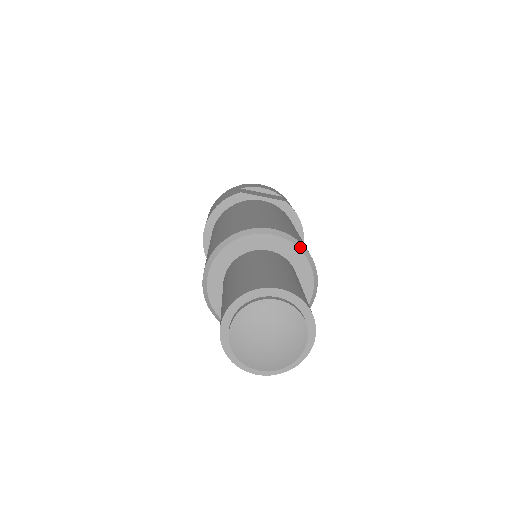
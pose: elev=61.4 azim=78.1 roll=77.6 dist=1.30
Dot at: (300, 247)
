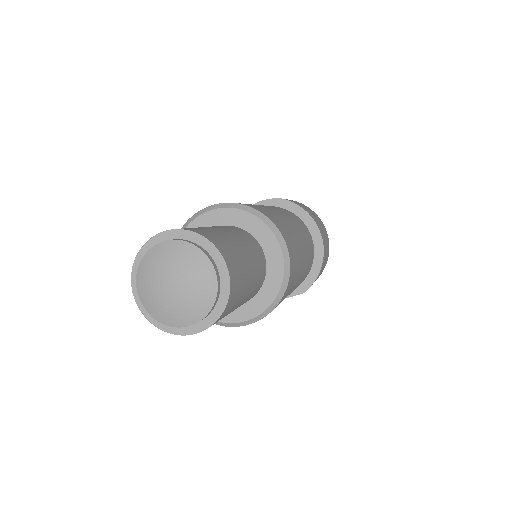
Dot at: (247, 210)
